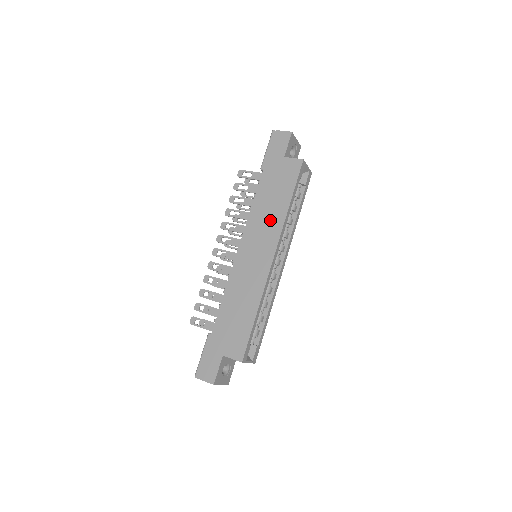
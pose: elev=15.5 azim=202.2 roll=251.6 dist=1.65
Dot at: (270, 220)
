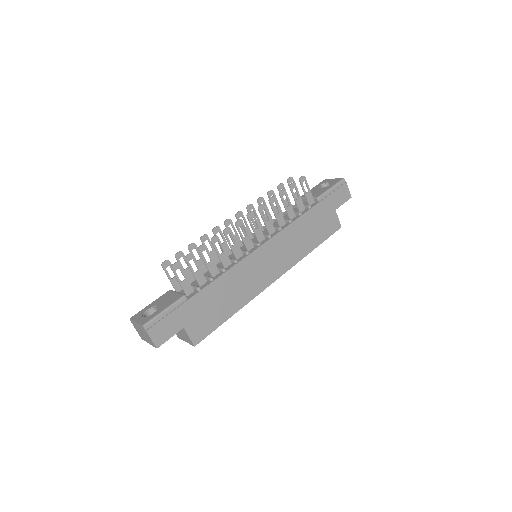
Dot at: (295, 248)
